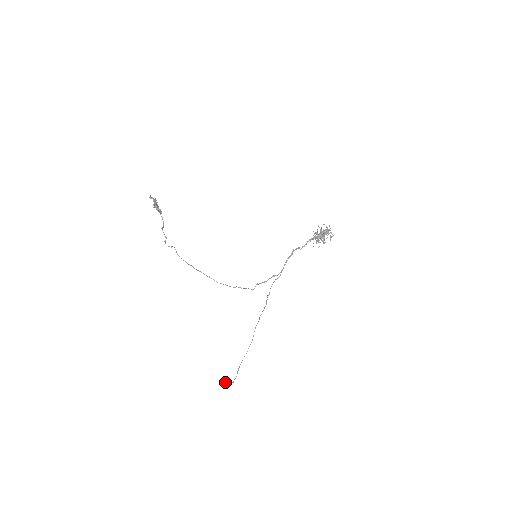
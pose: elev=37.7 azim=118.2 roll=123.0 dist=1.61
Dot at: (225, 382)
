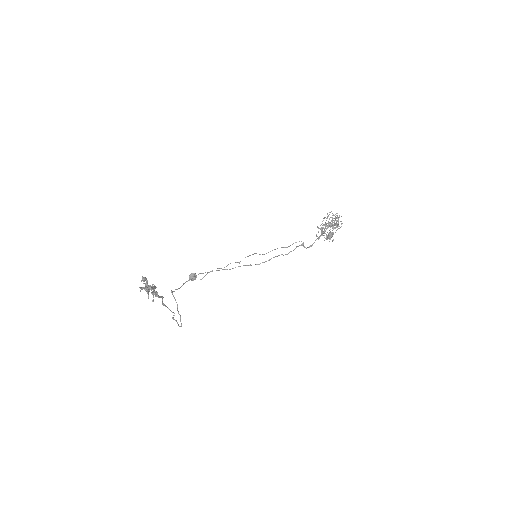
Dot at: (193, 279)
